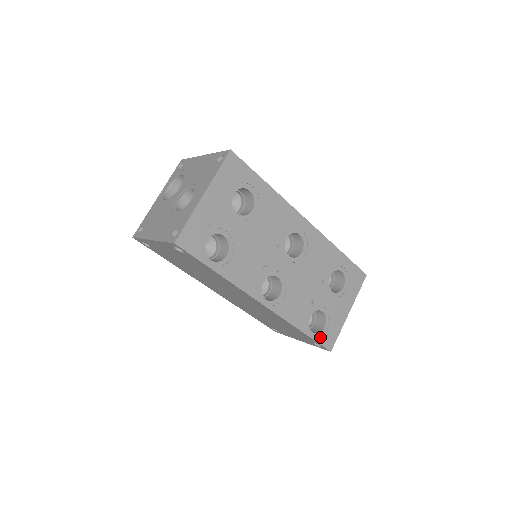
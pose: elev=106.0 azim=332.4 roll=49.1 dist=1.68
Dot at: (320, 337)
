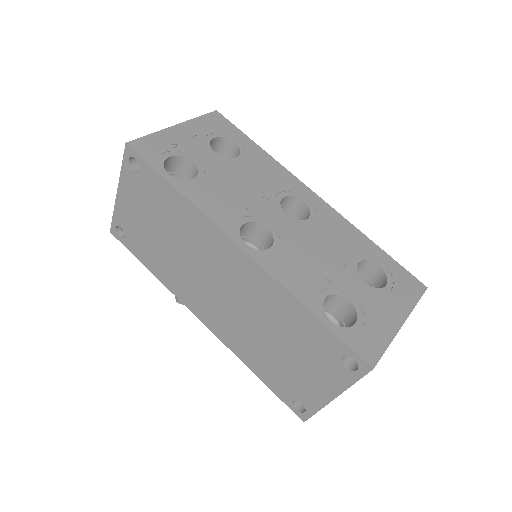
Dot at: (347, 335)
